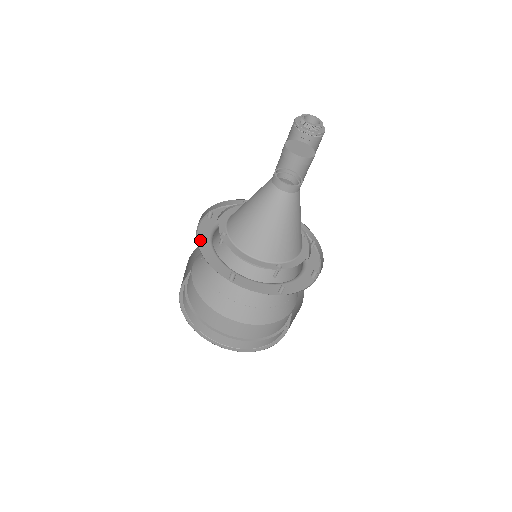
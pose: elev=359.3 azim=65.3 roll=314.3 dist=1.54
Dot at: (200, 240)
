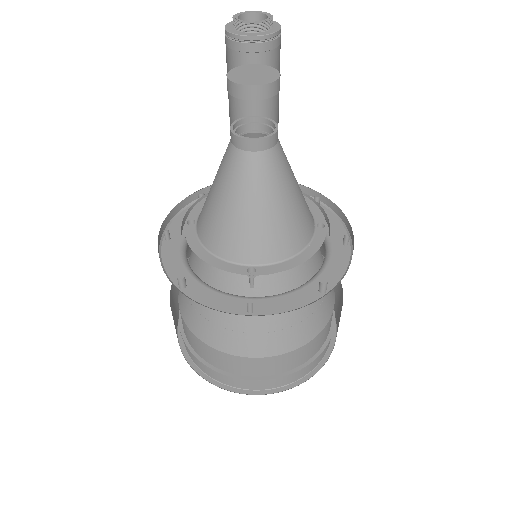
Dot at: (170, 231)
